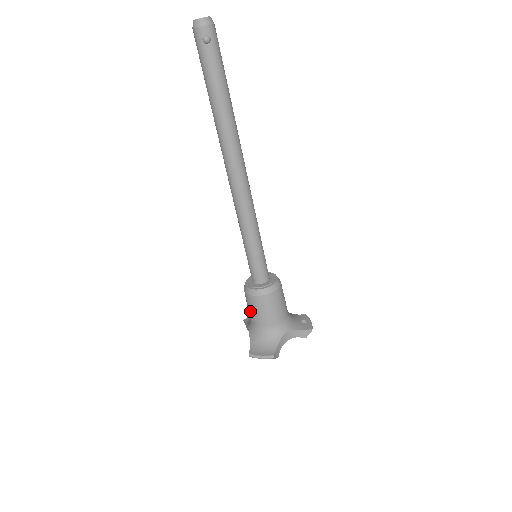
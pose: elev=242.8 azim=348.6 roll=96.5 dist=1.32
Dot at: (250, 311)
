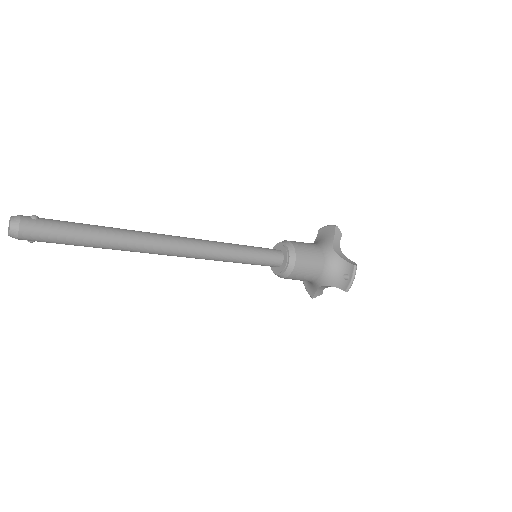
Dot at: occluded
